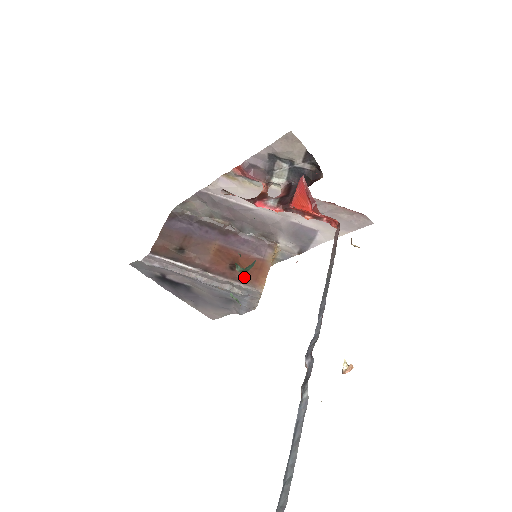
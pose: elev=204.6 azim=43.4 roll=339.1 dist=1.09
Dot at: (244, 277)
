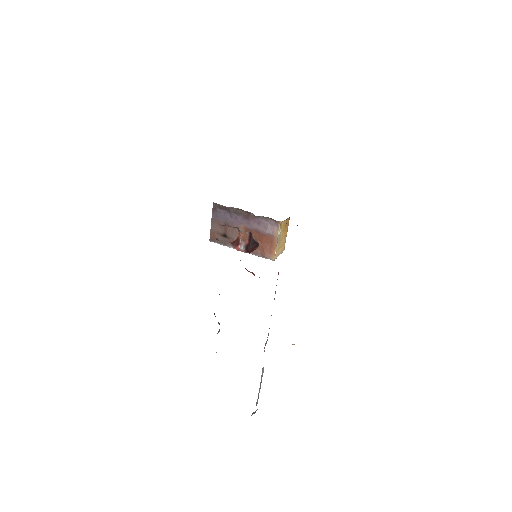
Dot at: (262, 251)
